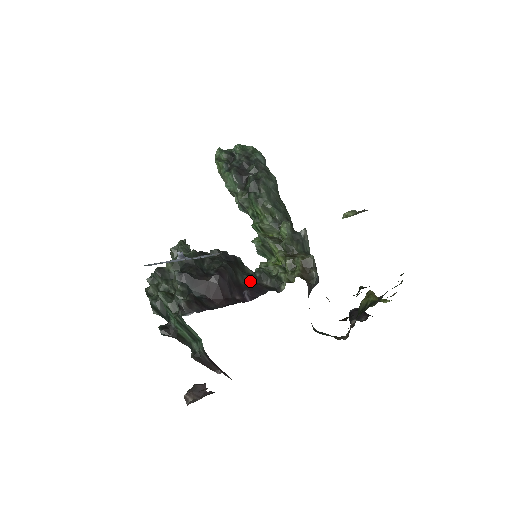
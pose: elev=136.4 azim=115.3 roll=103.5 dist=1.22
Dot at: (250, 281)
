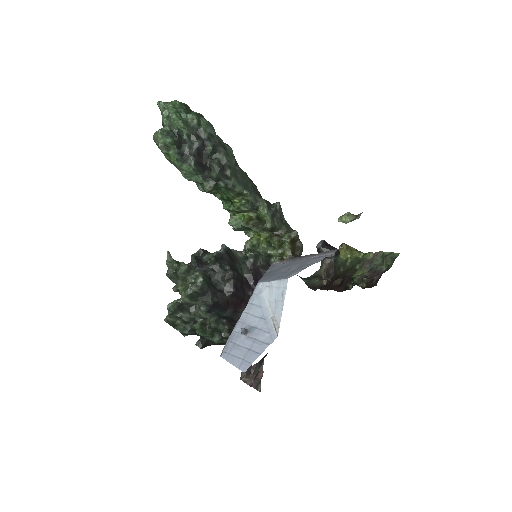
Dot at: (249, 270)
